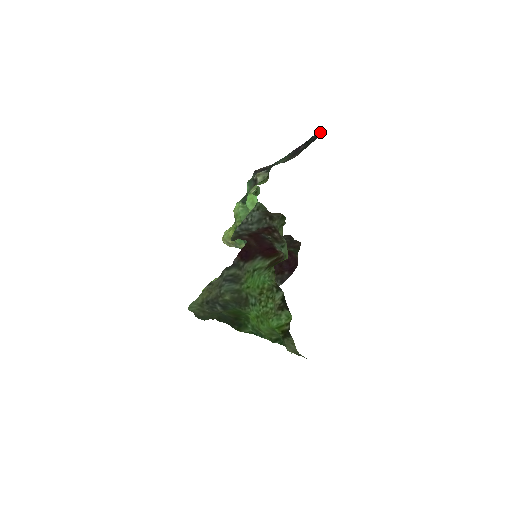
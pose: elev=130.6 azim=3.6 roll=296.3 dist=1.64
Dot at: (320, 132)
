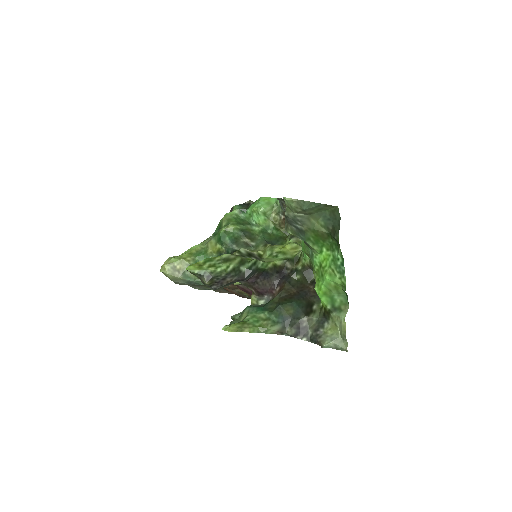
Dot at: occluded
